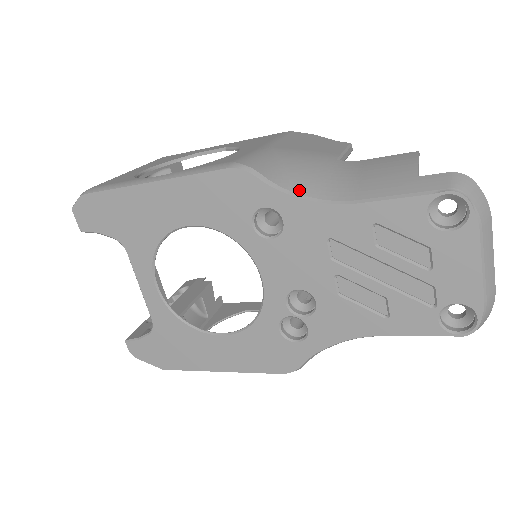
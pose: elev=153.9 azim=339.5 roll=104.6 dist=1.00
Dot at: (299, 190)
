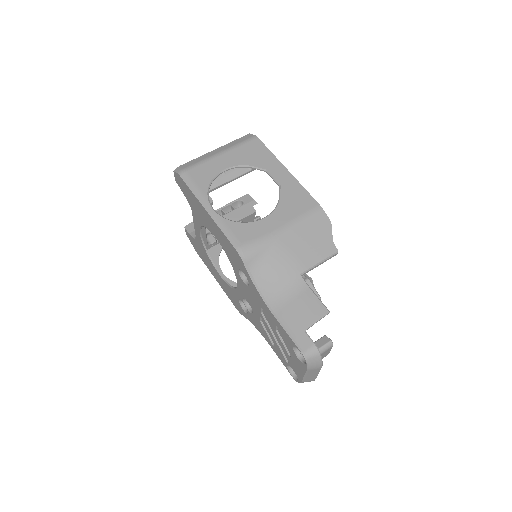
Dot at: (260, 284)
